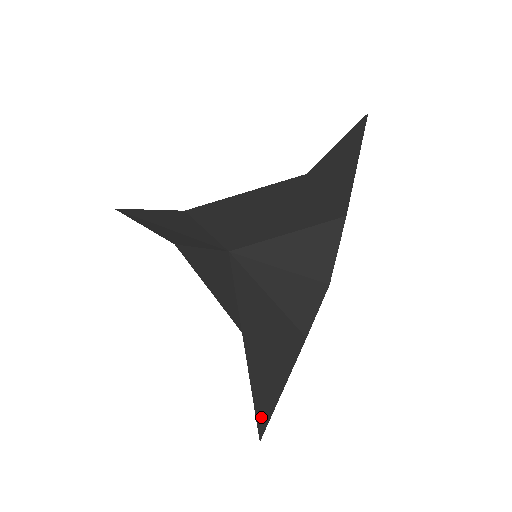
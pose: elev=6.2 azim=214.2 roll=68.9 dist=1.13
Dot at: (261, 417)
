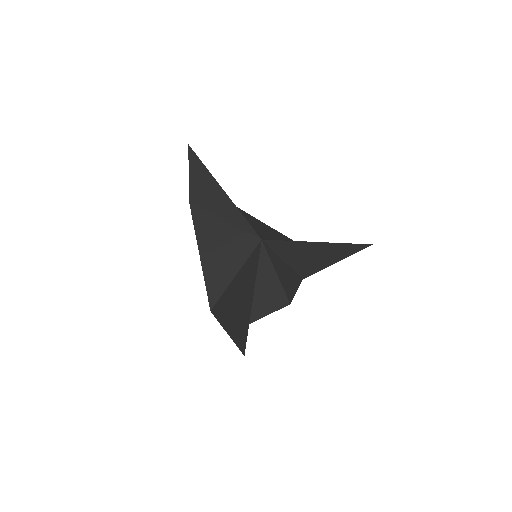
Dot at: occluded
